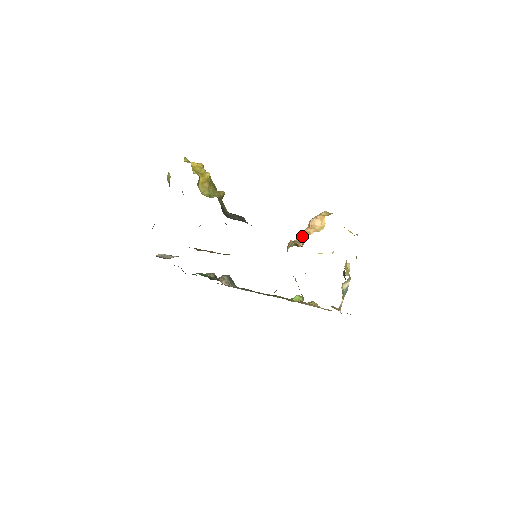
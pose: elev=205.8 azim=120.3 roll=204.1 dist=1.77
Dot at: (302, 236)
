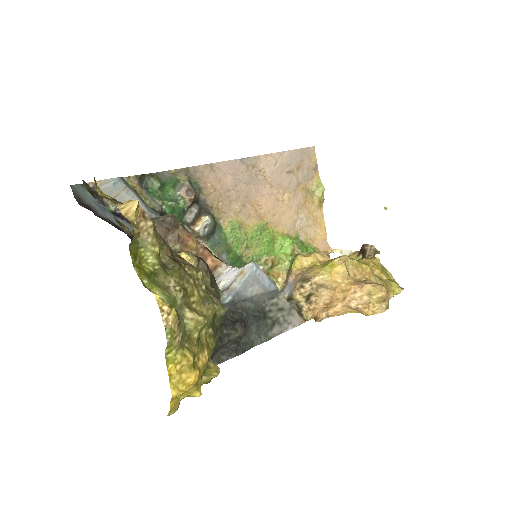
Dot at: (329, 283)
